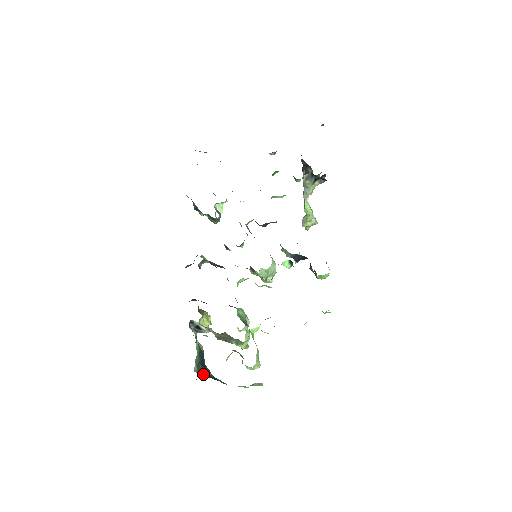
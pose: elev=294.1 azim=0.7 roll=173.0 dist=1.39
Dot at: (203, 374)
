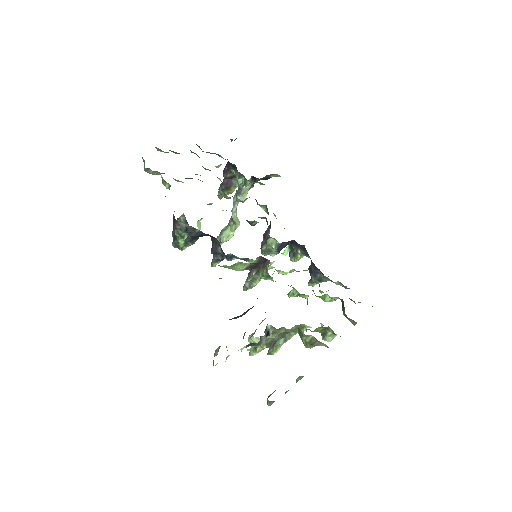
Dot at: occluded
